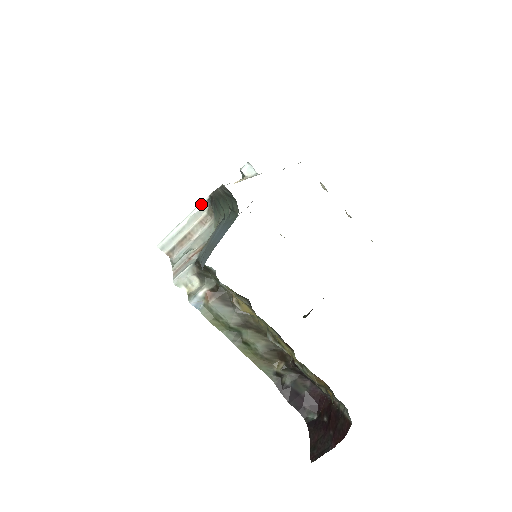
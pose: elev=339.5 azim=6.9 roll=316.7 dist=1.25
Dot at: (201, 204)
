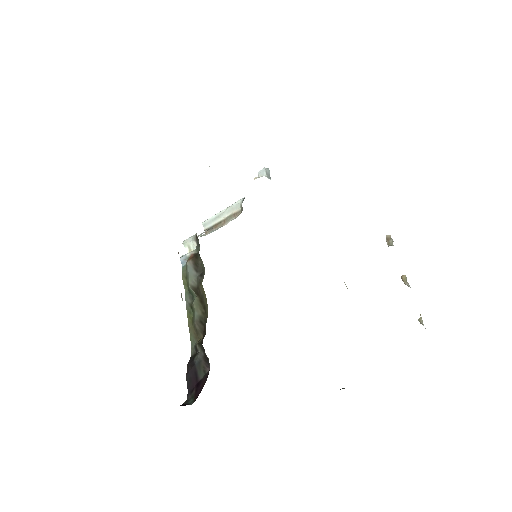
Dot at: (240, 200)
